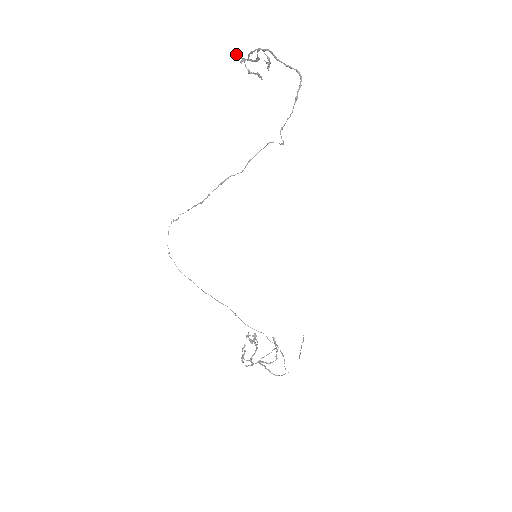
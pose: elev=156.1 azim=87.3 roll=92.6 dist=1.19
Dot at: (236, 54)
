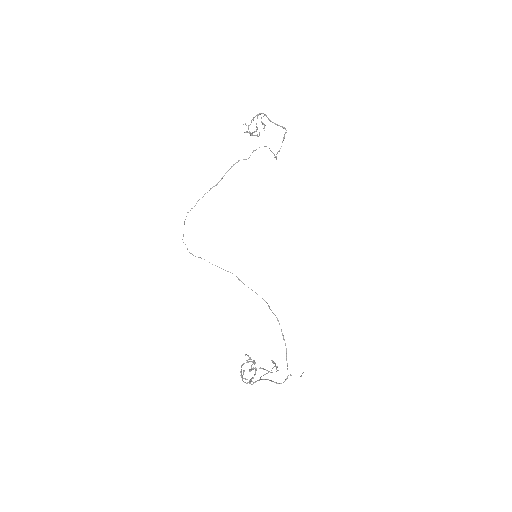
Dot at: (243, 124)
